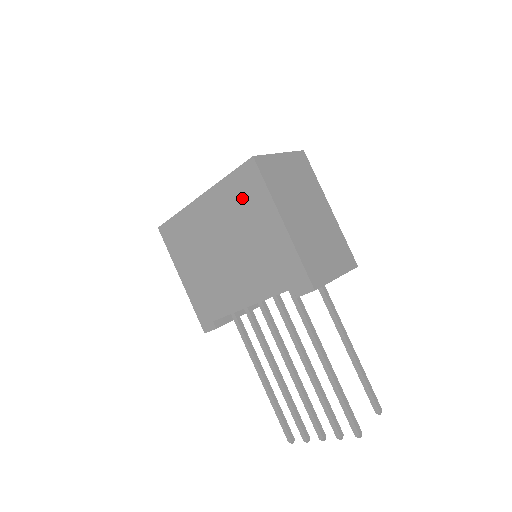
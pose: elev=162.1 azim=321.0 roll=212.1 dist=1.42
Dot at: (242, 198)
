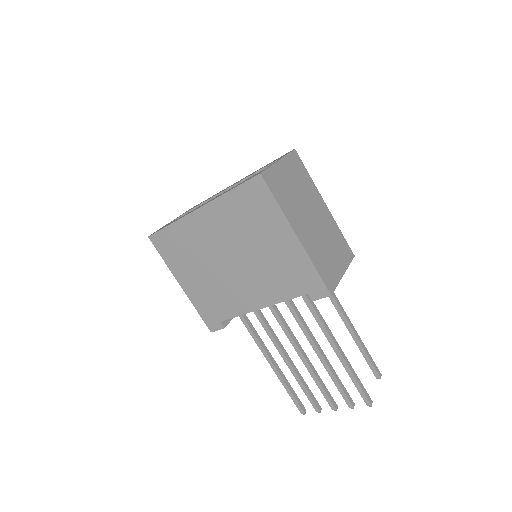
Dot at: (249, 212)
